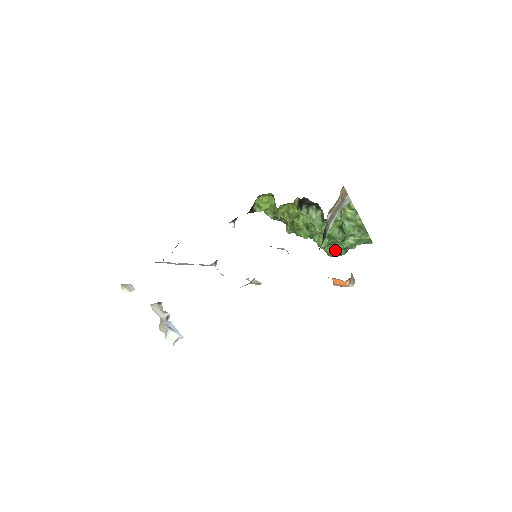
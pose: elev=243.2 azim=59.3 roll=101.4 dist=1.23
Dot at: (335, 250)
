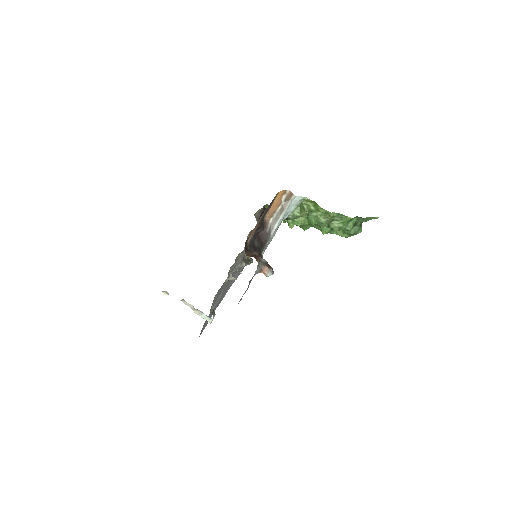
Dot at: (344, 232)
